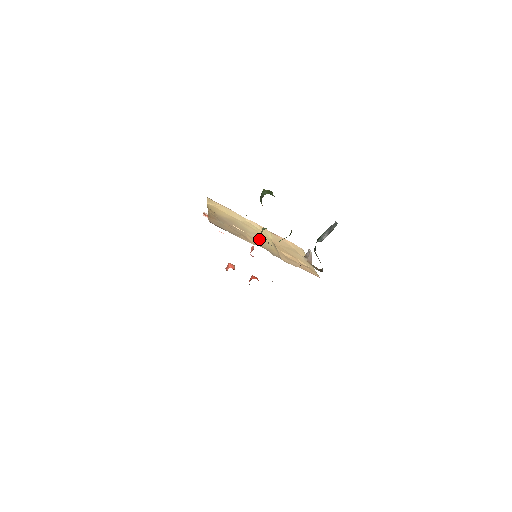
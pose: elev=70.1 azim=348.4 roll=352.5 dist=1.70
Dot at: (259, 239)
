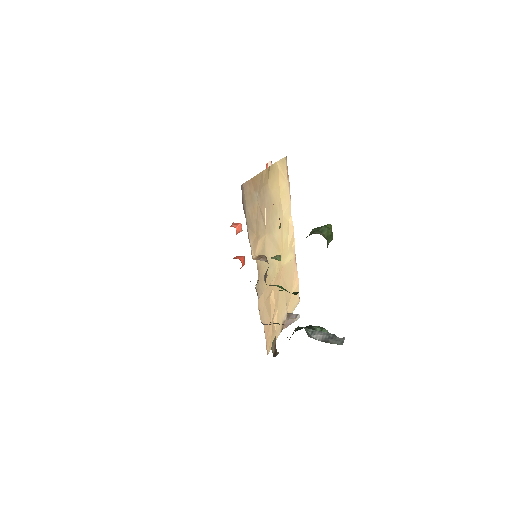
Dot at: (263, 259)
